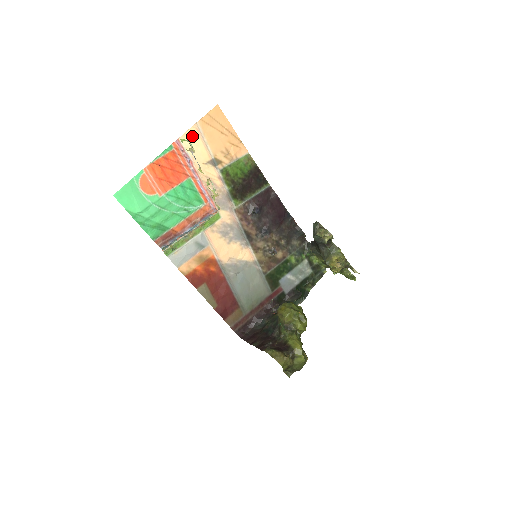
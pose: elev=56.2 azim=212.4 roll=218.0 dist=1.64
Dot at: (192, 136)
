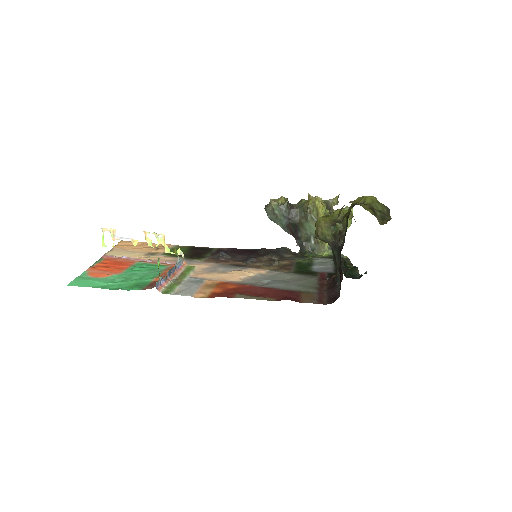
Dot at: (115, 252)
